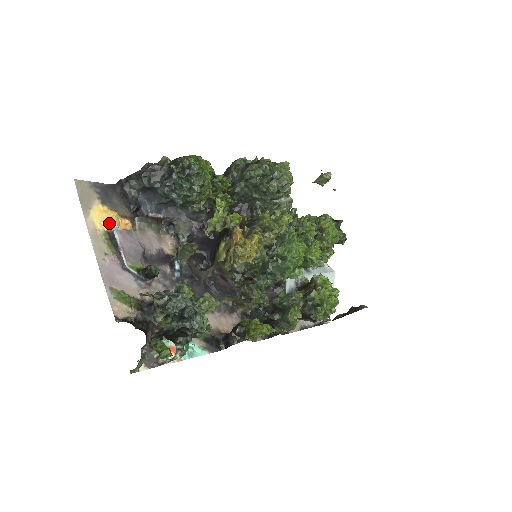
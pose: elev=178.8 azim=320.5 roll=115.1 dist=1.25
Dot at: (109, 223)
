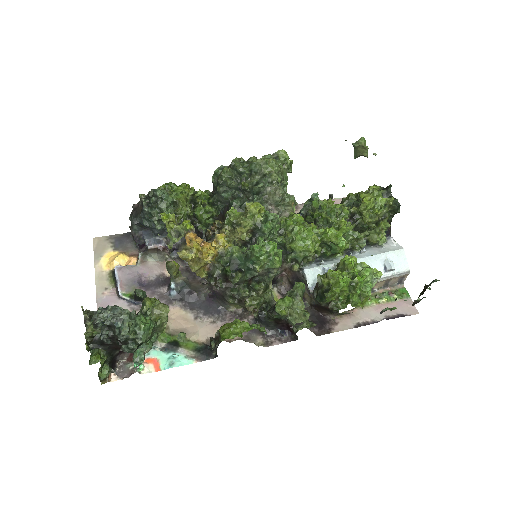
Dot at: (112, 263)
